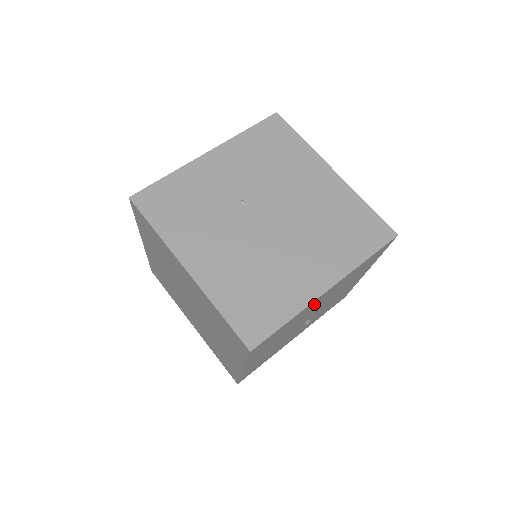
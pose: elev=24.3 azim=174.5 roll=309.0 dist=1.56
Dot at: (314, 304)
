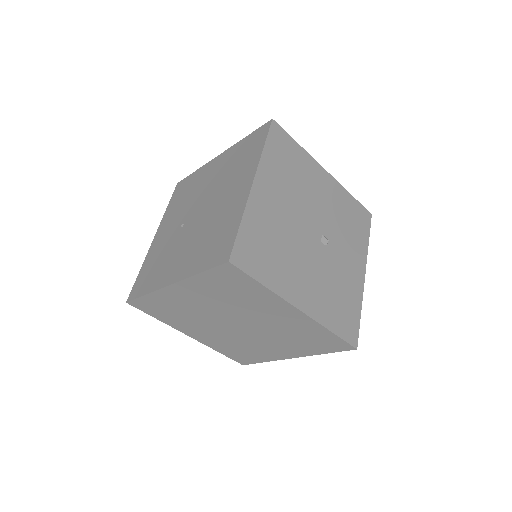
Dot at: (265, 205)
